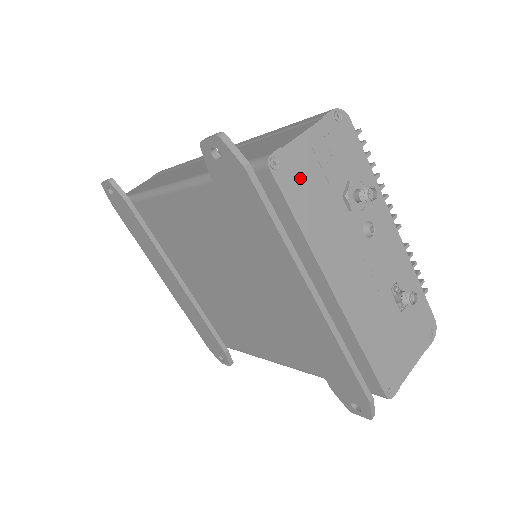
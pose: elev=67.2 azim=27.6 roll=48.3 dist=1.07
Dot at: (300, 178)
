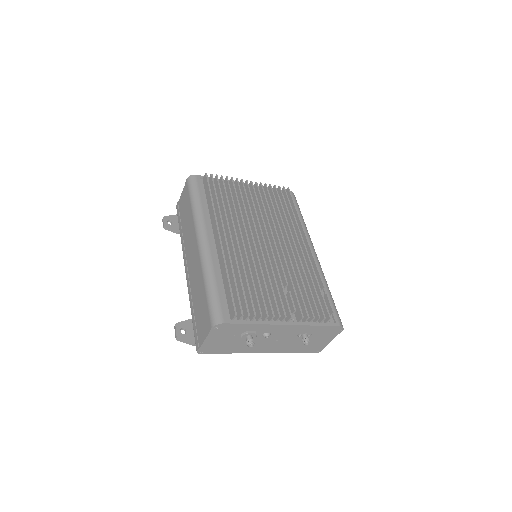
Dot at: (215, 347)
